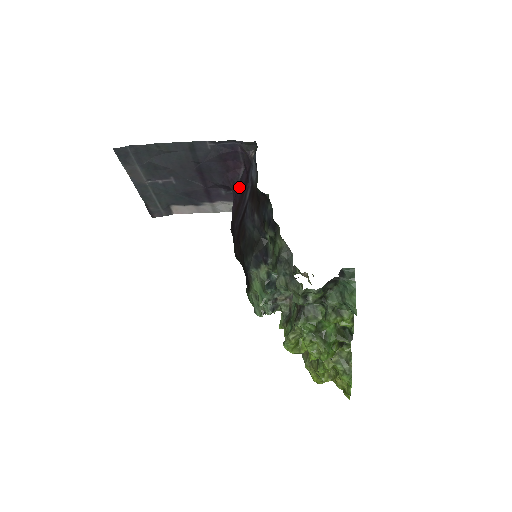
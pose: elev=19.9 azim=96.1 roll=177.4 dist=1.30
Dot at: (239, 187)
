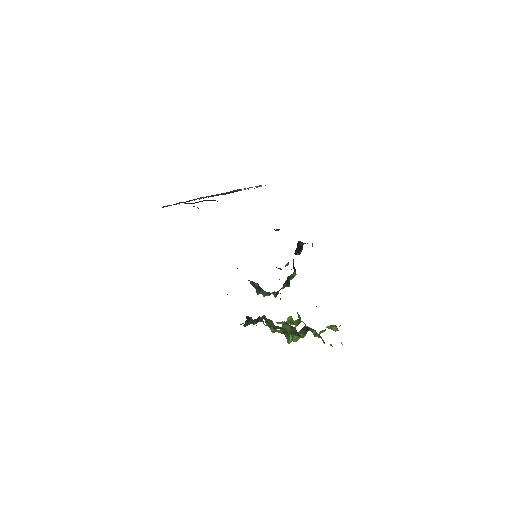
Dot at: occluded
